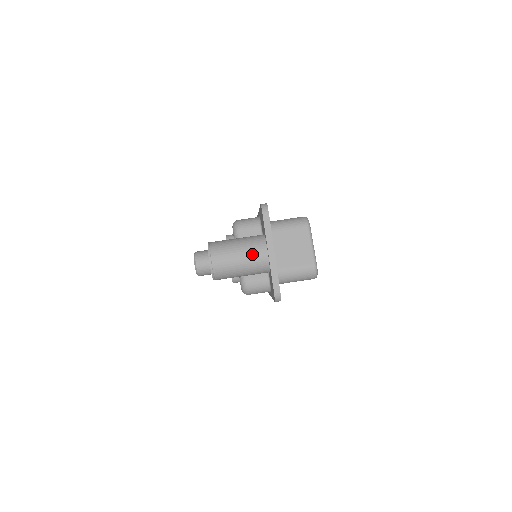
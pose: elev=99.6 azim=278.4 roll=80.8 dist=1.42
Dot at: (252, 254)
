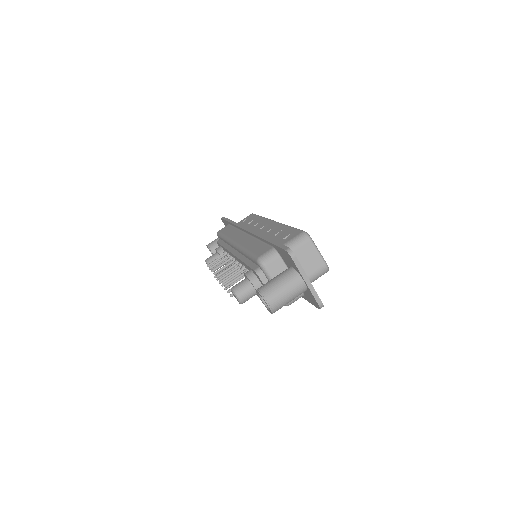
Dot at: (294, 288)
